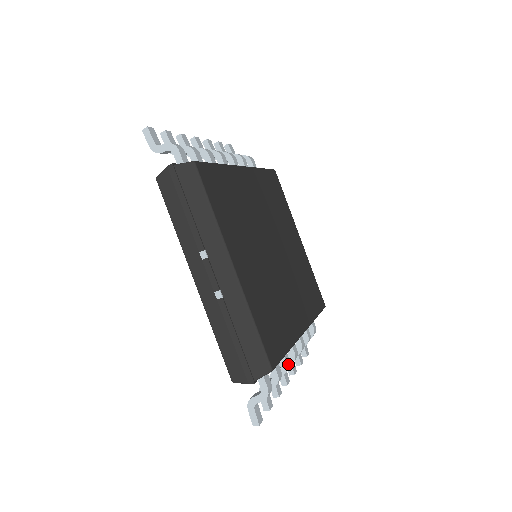
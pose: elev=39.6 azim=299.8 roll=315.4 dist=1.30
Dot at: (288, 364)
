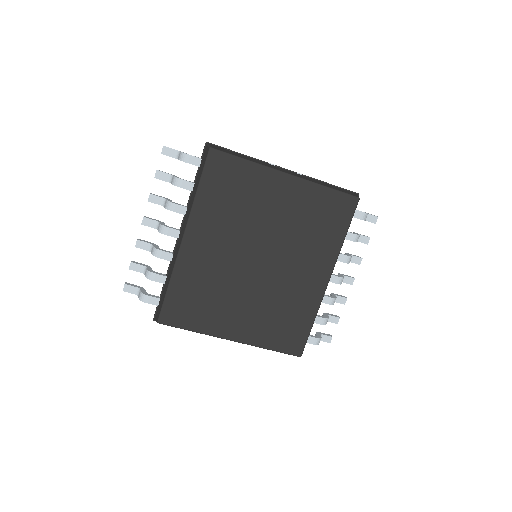
Dot at: (331, 302)
